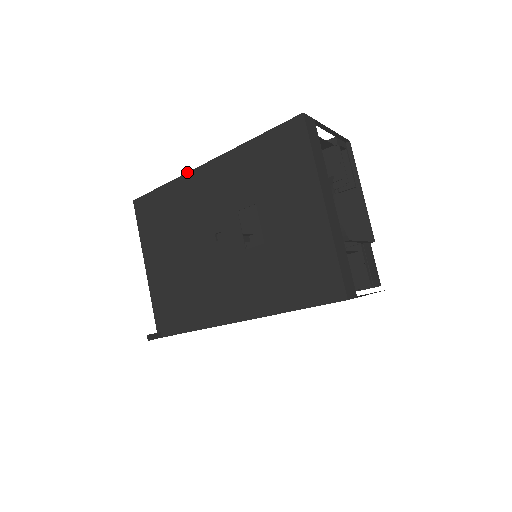
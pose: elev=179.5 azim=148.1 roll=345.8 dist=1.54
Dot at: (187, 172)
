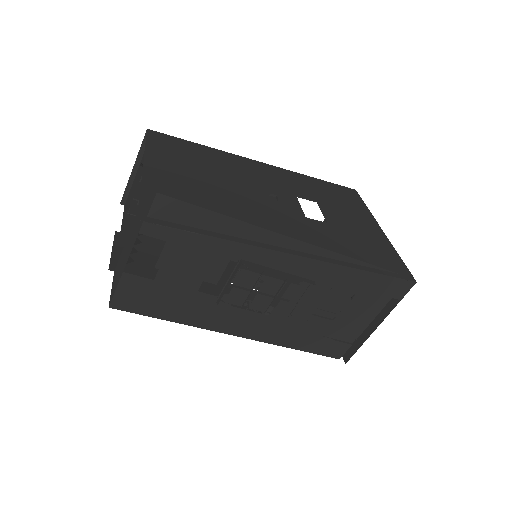
Dot at: (238, 155)
